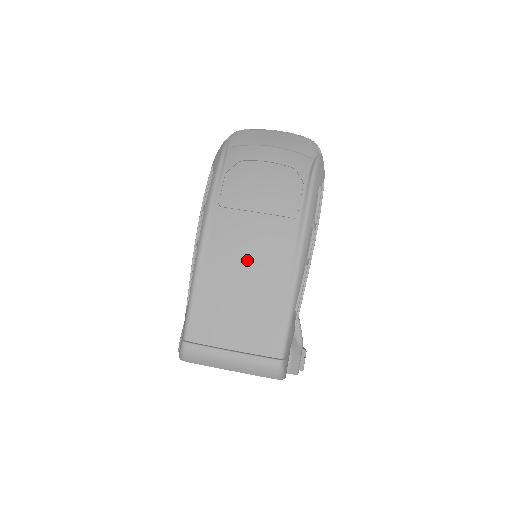
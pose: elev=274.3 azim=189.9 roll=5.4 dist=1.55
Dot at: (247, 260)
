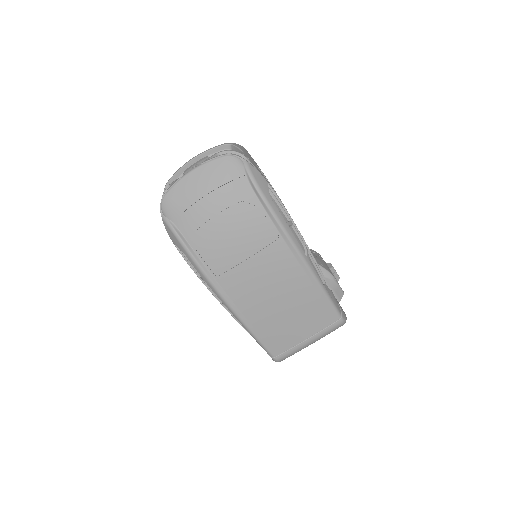
Dot at: (270, 291)
